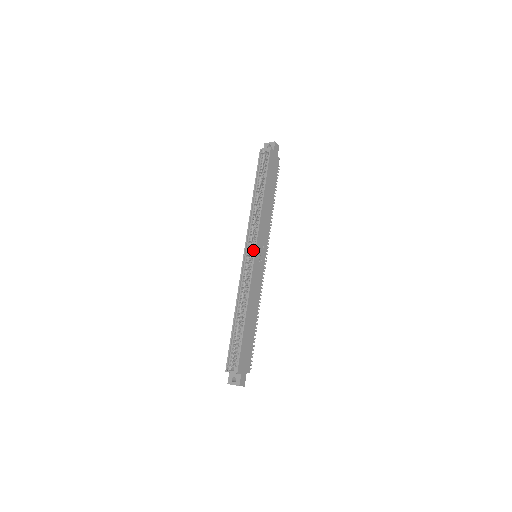
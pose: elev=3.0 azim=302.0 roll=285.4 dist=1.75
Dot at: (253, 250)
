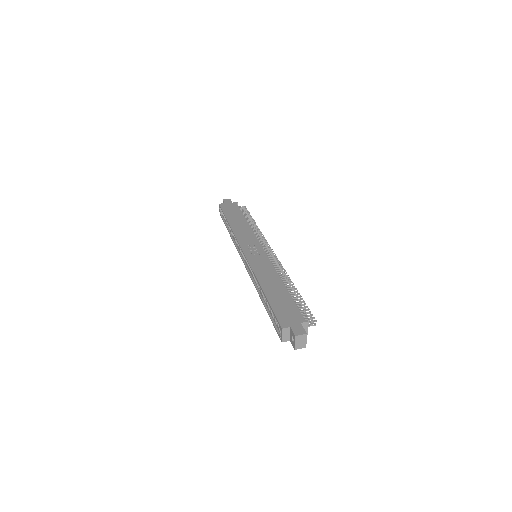
Dot at: occluded
